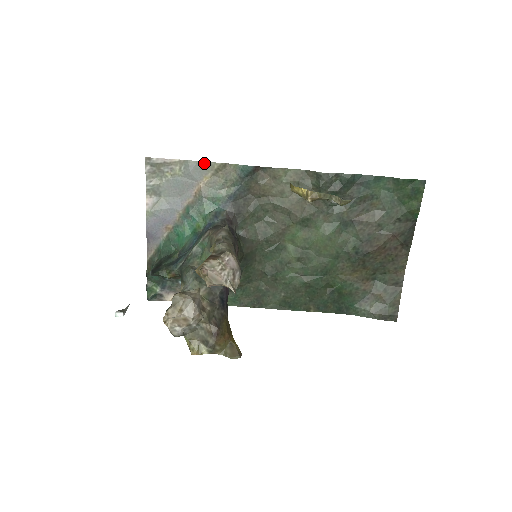
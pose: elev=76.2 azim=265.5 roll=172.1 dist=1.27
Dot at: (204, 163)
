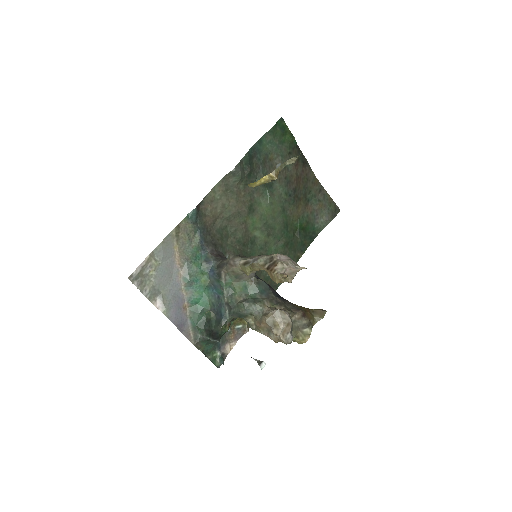
Dot at: (165, 239)
